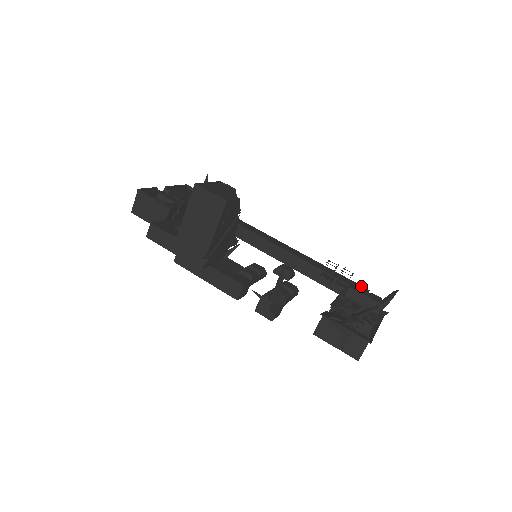
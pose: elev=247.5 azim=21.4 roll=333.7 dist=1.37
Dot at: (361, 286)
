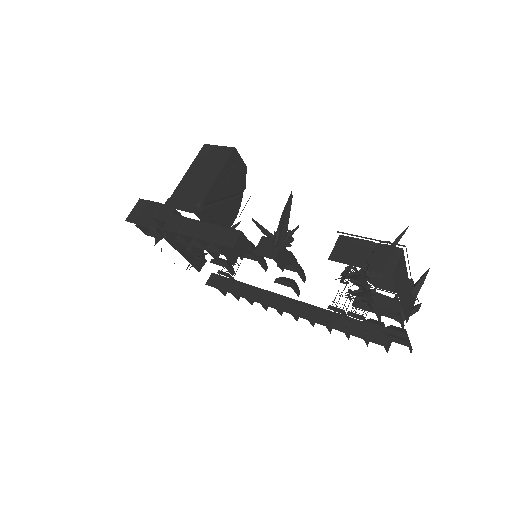
Dot at: occluded
